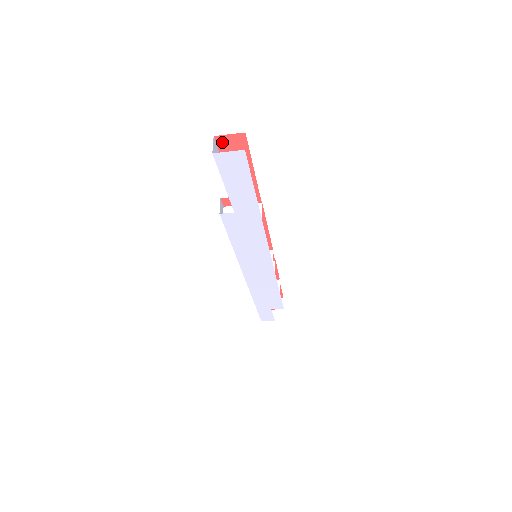
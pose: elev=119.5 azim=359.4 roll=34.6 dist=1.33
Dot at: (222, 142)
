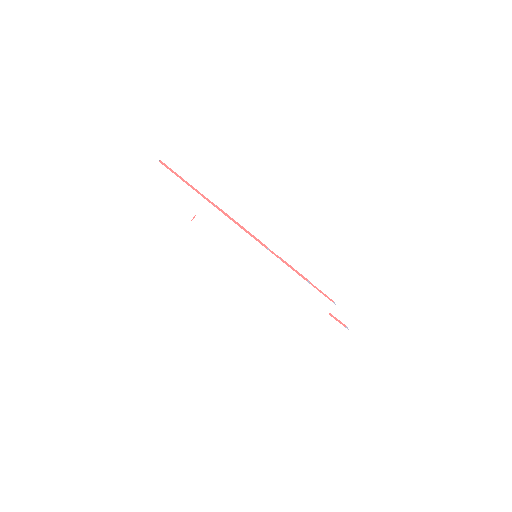
Dot at: occluded
